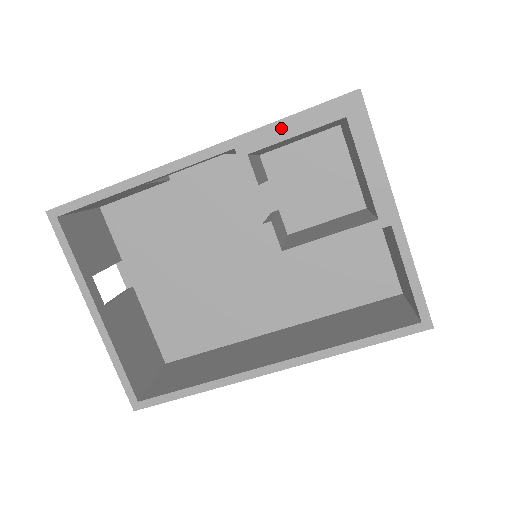
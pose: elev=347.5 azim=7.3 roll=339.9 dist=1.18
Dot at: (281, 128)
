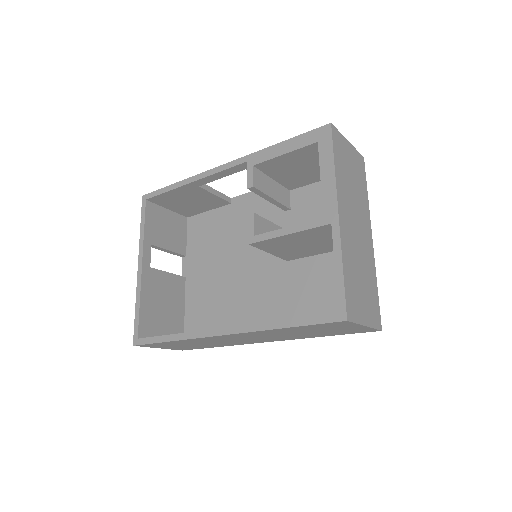
Dot at: (277, 149)
